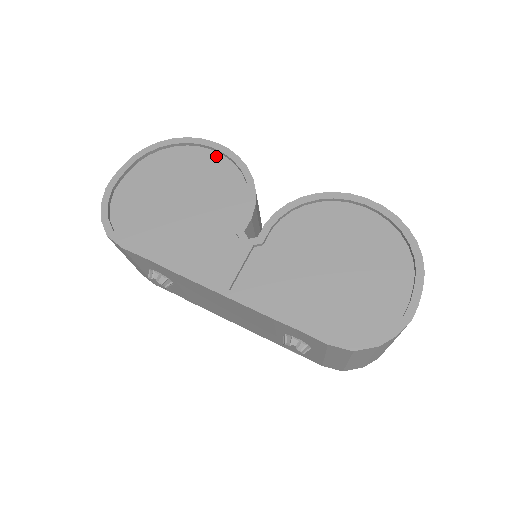
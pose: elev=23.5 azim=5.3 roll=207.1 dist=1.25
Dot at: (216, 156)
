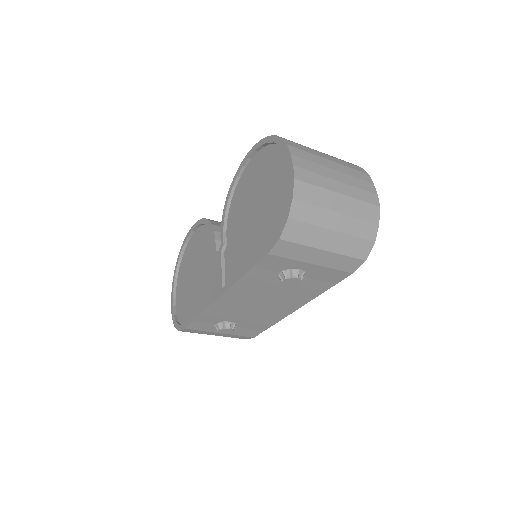
Dot at: (196, 232)
